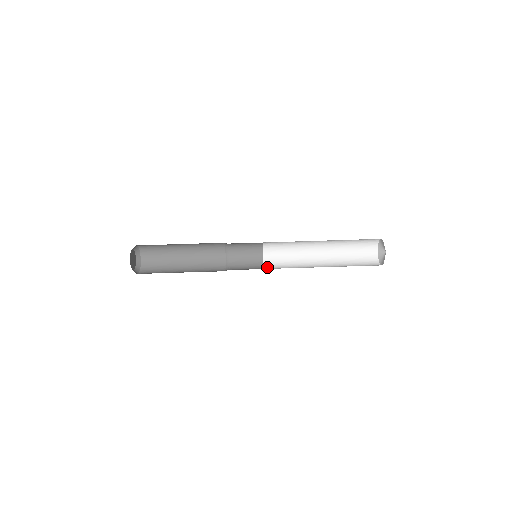
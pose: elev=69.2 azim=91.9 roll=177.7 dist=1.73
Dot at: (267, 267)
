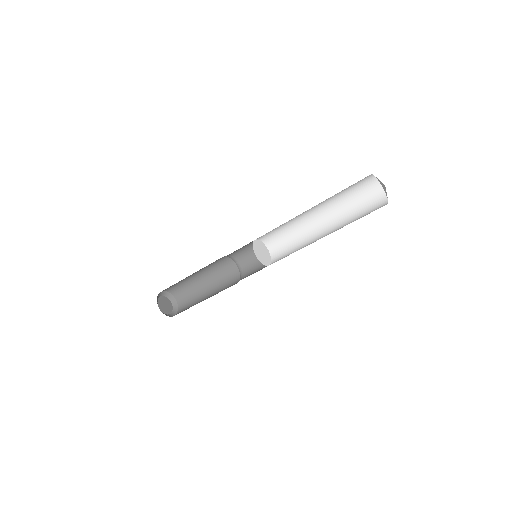
Dot at: (274, 260)
